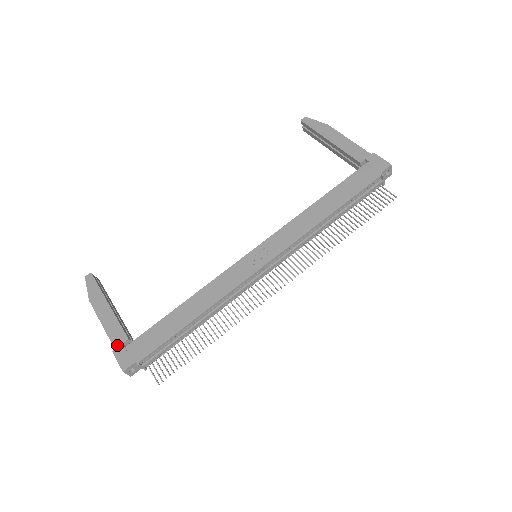
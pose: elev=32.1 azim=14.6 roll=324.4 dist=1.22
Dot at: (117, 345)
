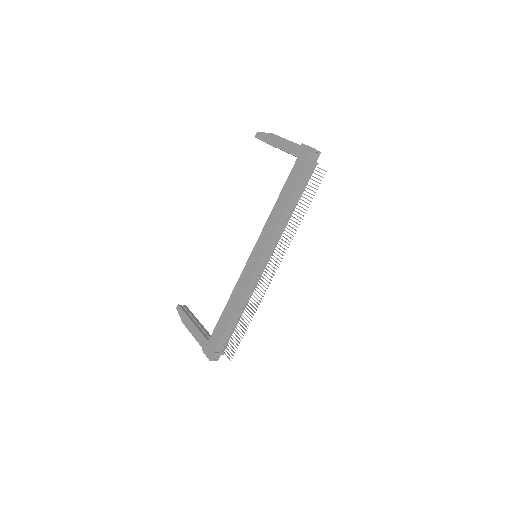
Dot at: (202, 345)
